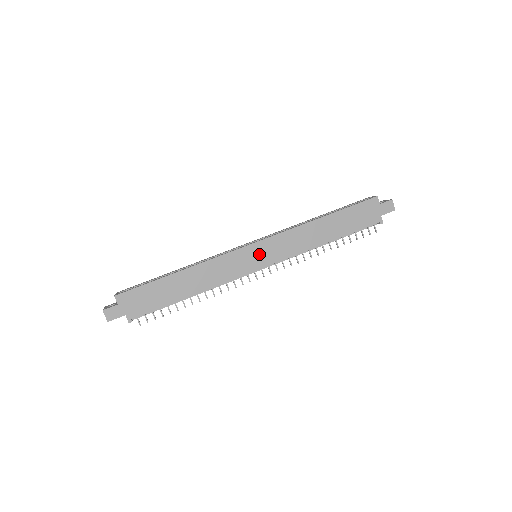
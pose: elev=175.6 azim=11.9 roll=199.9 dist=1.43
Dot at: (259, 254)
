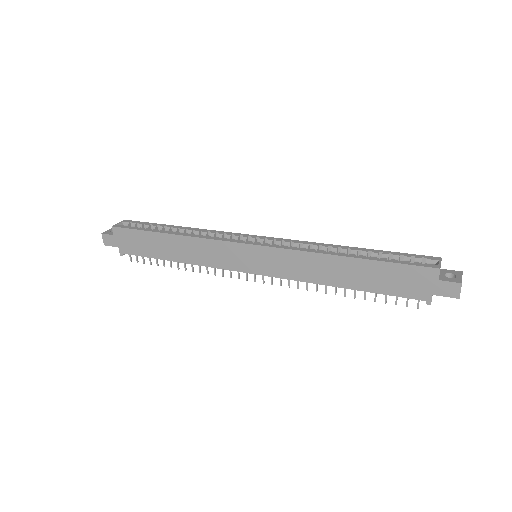
Dot at: (254, 258)
